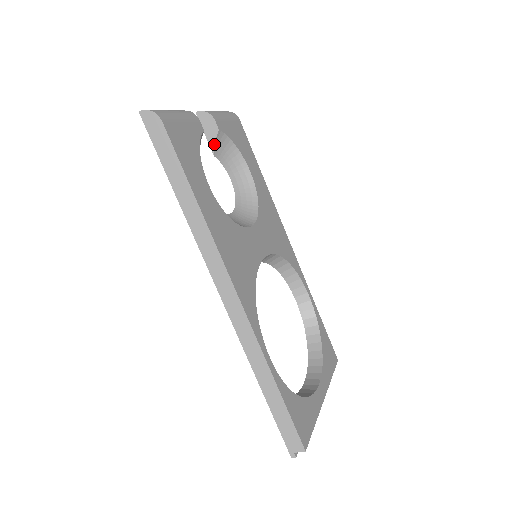
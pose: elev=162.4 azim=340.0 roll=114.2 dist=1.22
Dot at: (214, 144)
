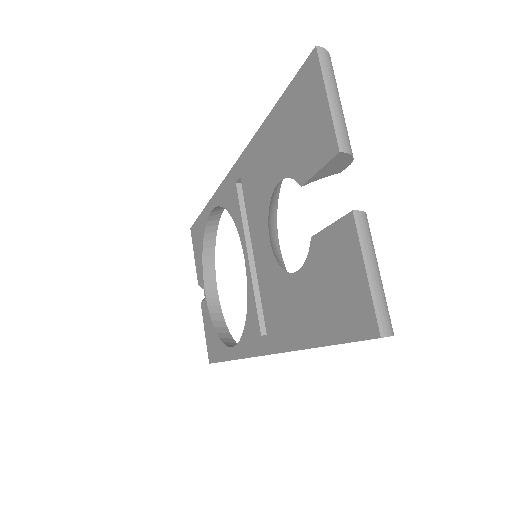
Dot at: occluded
